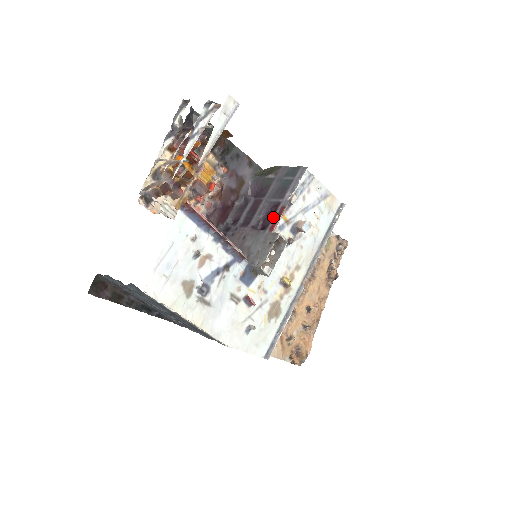
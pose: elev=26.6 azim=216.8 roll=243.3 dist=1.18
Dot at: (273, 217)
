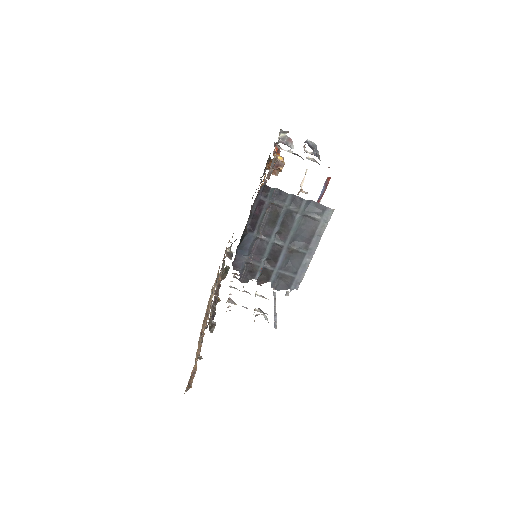
Dot at: occluded
